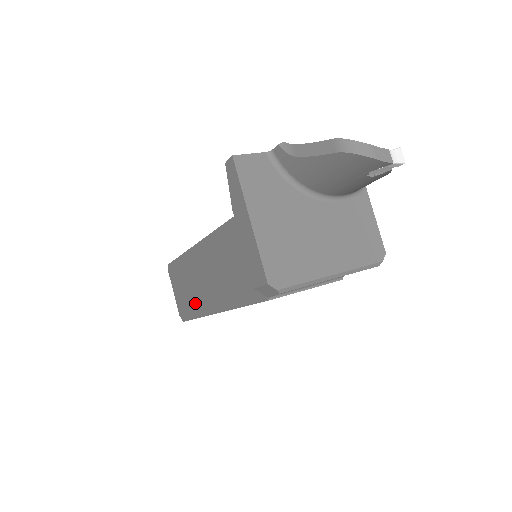
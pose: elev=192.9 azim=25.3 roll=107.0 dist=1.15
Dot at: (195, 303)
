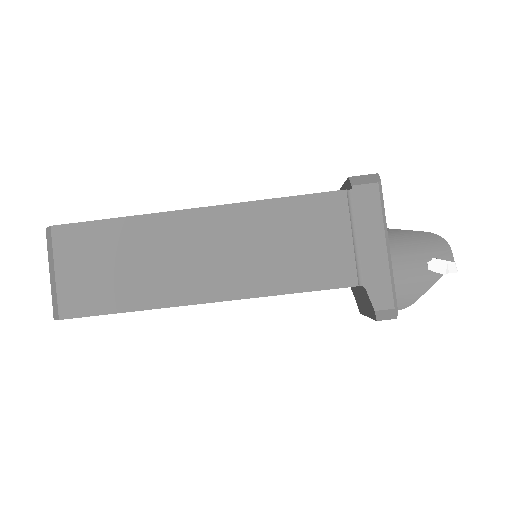
Dot at: occluded
